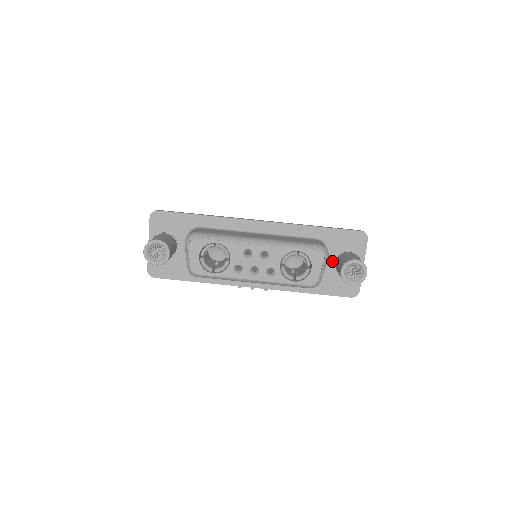
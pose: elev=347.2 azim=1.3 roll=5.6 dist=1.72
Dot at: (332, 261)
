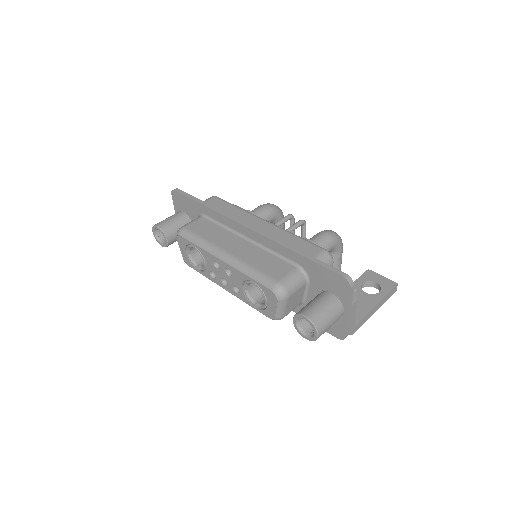
Dot at: (315, 294)
